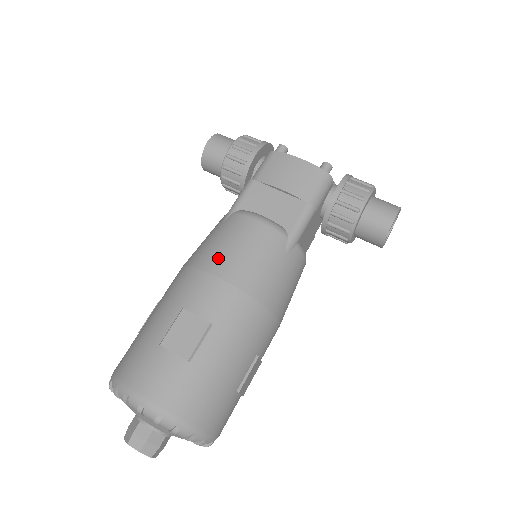
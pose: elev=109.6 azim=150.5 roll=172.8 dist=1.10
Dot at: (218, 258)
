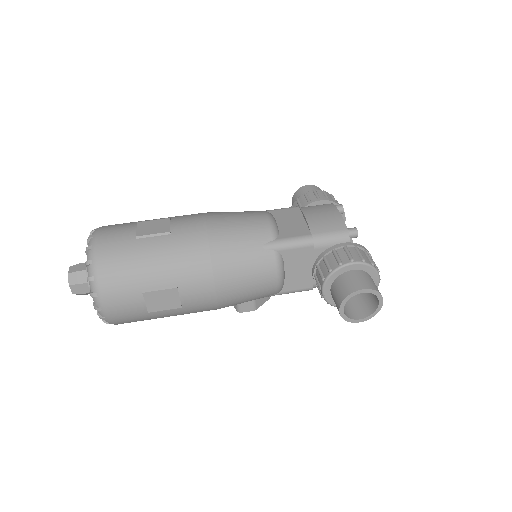
Dot at: (220, 214)
